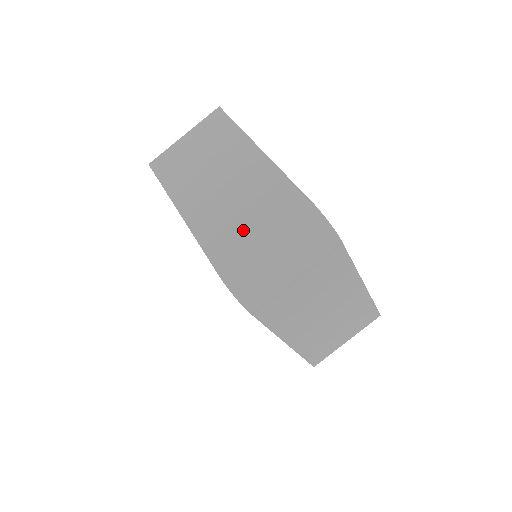
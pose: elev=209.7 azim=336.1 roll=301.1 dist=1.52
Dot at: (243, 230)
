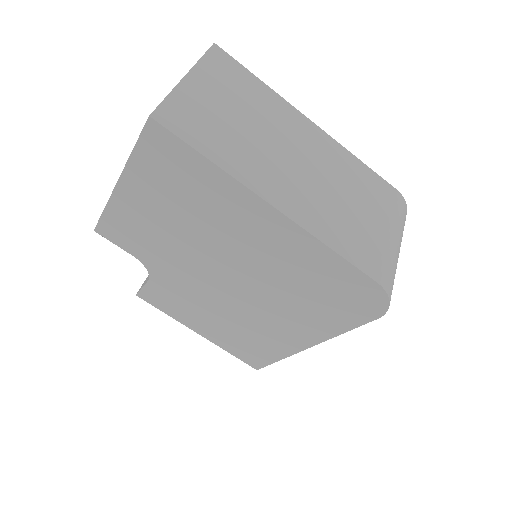
Dot at: (364, 224)
